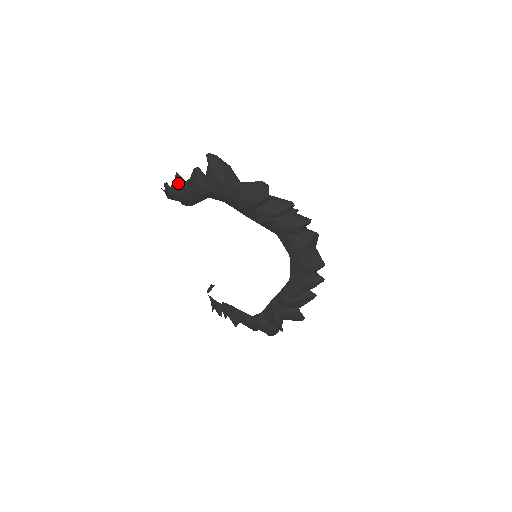
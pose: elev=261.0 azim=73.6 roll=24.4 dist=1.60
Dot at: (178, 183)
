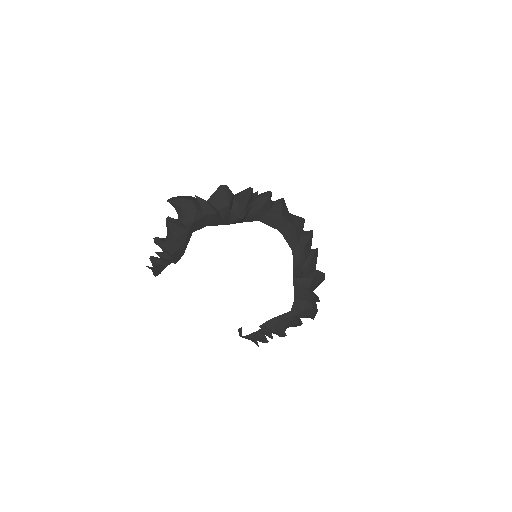
Dot at: (162, 243)
